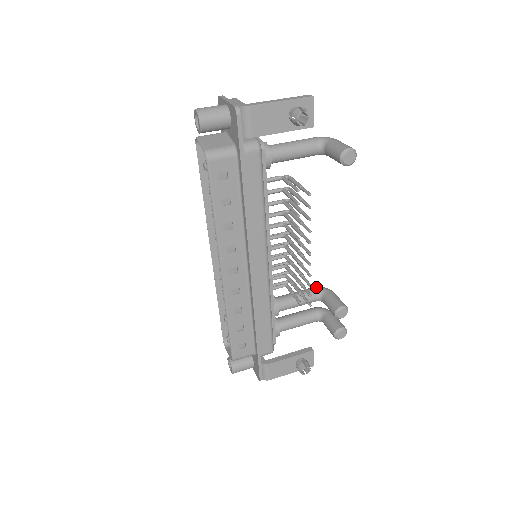
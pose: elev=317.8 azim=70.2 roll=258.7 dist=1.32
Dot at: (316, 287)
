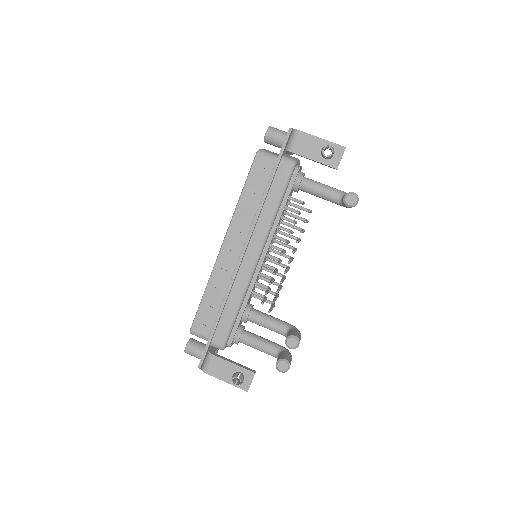
Dot at: occluded
